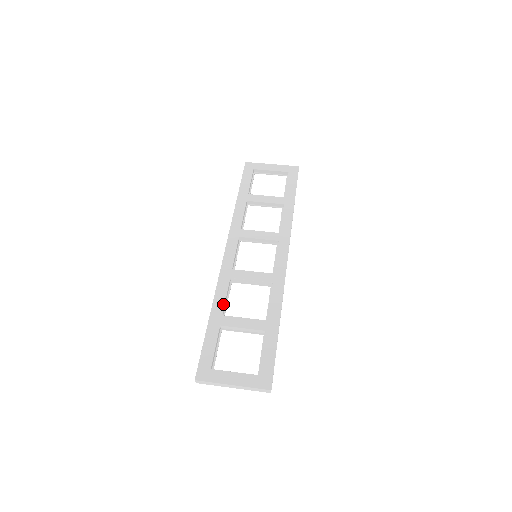
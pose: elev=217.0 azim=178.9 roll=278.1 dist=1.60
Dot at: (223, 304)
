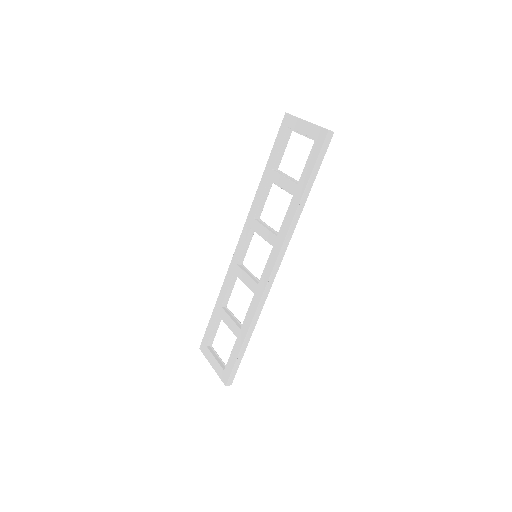
Dot at: (224, 297)
